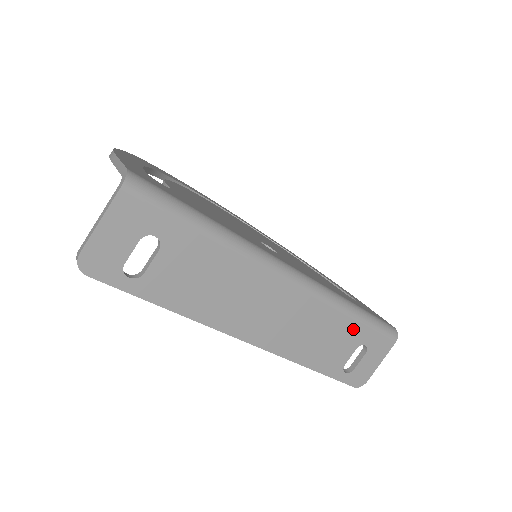
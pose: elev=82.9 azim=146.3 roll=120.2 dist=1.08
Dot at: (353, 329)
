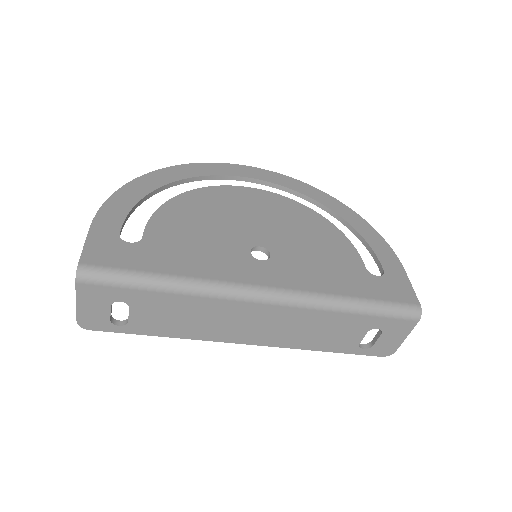
Dot at: (354, 320)
